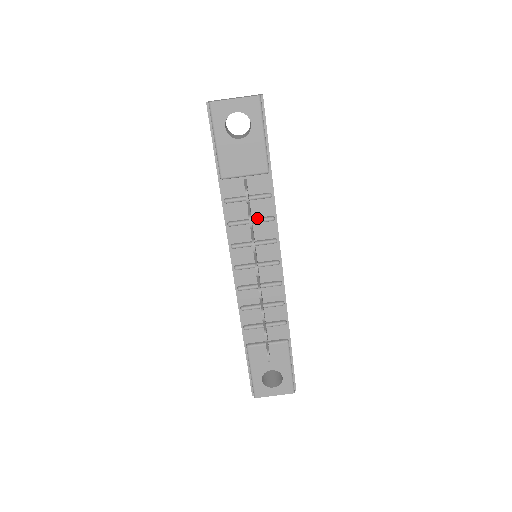
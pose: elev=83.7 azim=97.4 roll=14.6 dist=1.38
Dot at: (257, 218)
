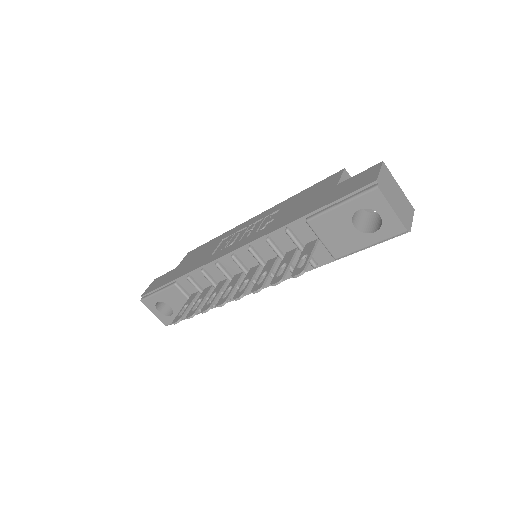
Dot at: occluded
